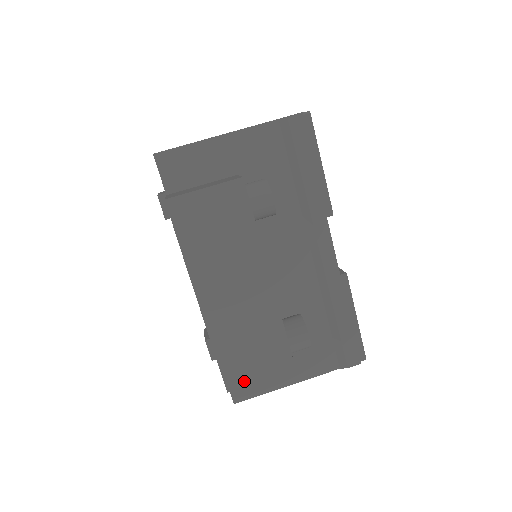
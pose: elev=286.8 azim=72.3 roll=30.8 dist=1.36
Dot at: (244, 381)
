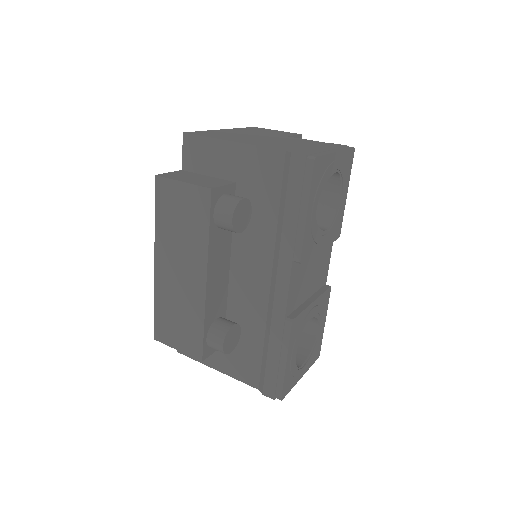
Dot at: (166, 340)
